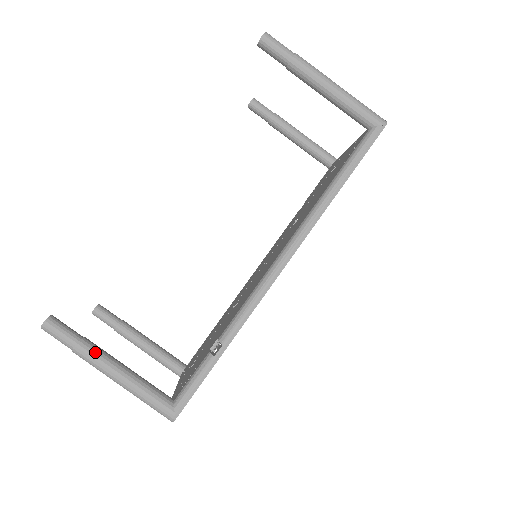
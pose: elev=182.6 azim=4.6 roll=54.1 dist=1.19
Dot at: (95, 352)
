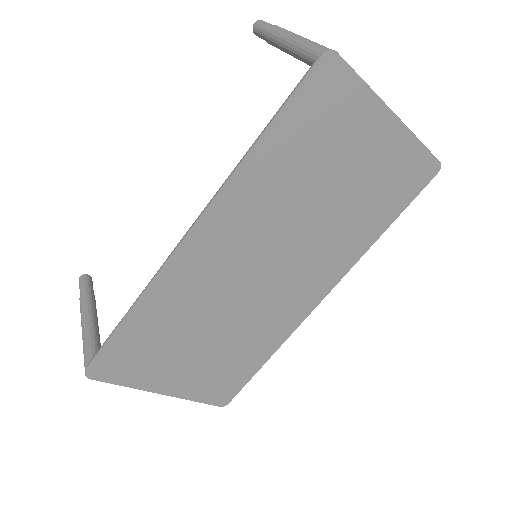
Dot at: (85, 303)
